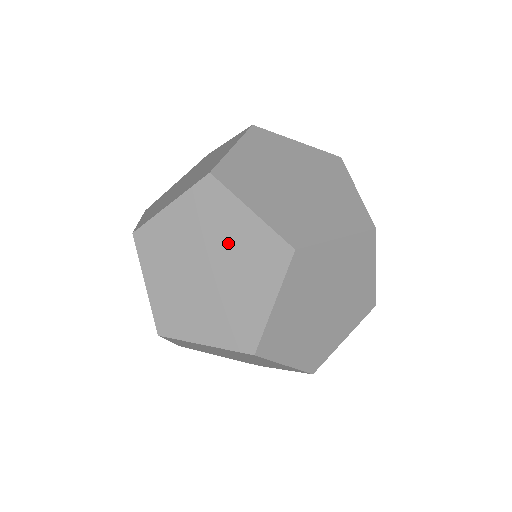
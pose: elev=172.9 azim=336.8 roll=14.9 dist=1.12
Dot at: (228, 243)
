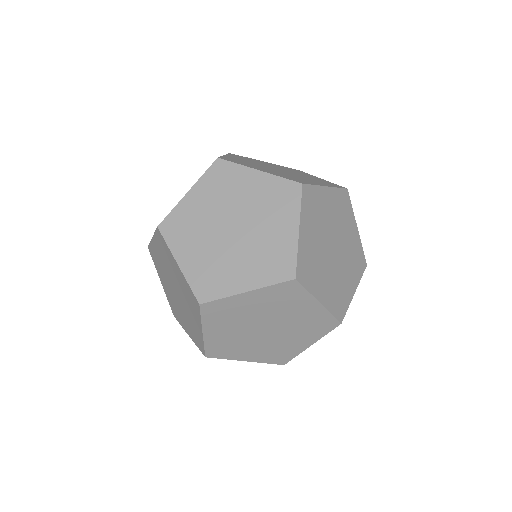
Dot at: (258, 312)
